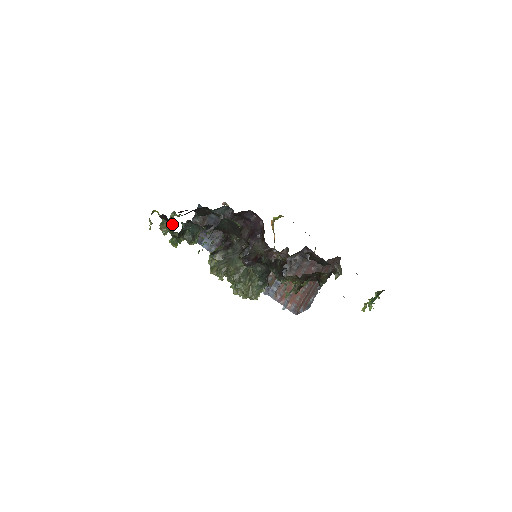
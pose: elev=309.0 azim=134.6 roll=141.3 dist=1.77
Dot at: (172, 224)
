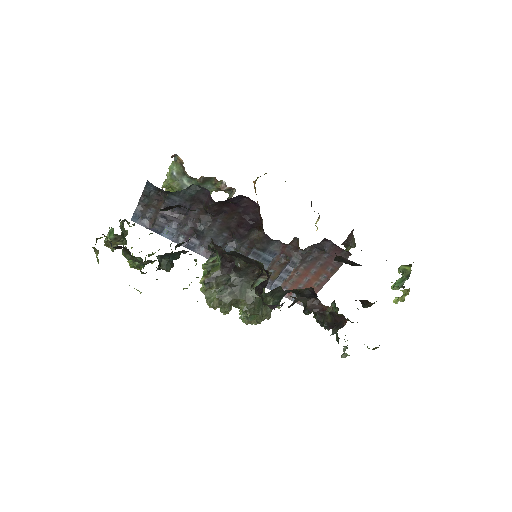
Dot at: occluded
